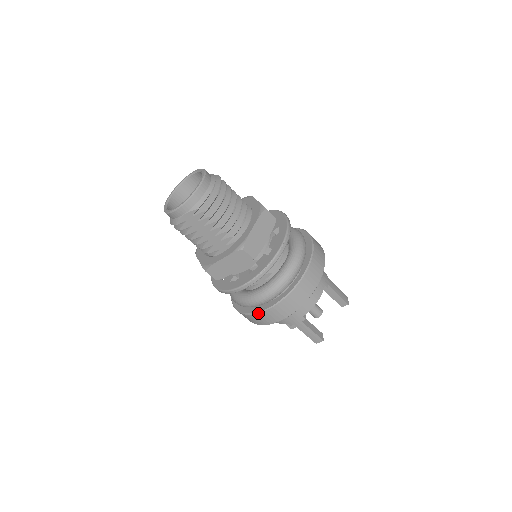
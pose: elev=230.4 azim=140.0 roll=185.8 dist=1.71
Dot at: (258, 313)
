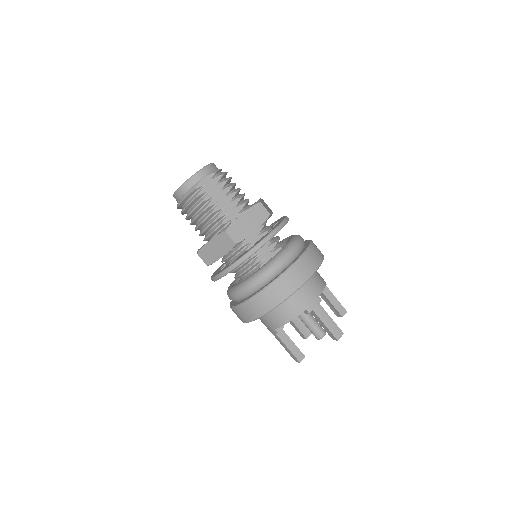
Dot at: (283, 273)
